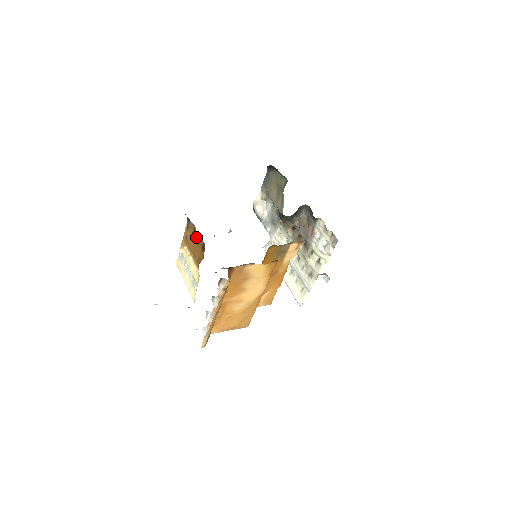
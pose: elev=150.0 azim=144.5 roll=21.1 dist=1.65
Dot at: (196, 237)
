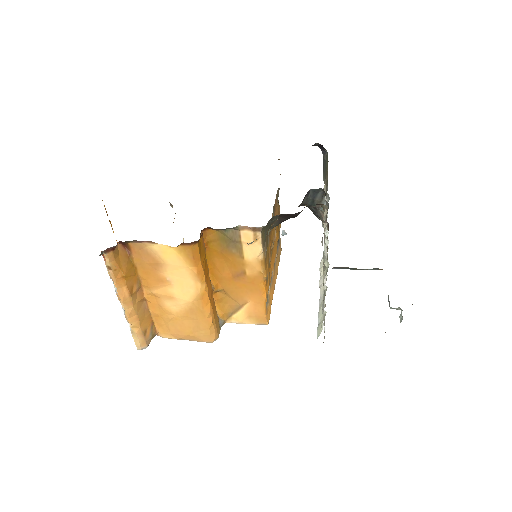
Dot at: occluded
